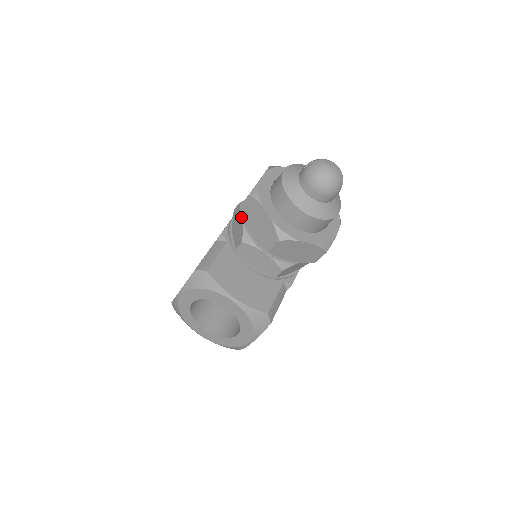
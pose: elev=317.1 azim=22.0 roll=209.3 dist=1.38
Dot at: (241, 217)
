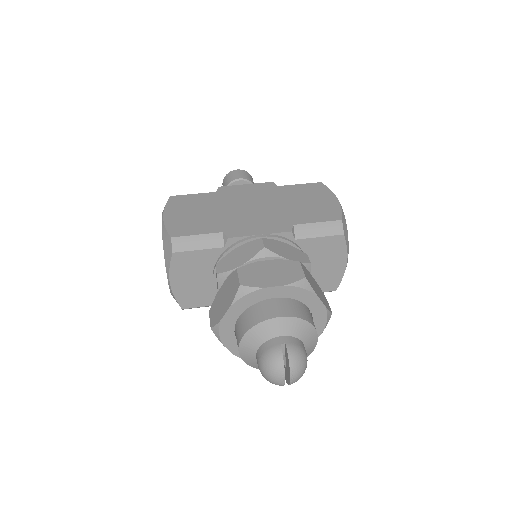
Dot at: (244, 261)
